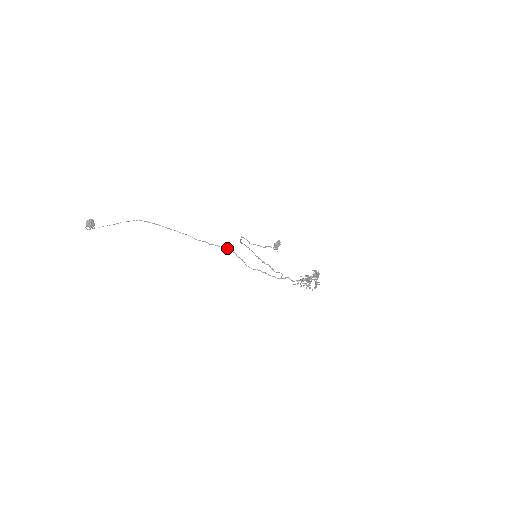
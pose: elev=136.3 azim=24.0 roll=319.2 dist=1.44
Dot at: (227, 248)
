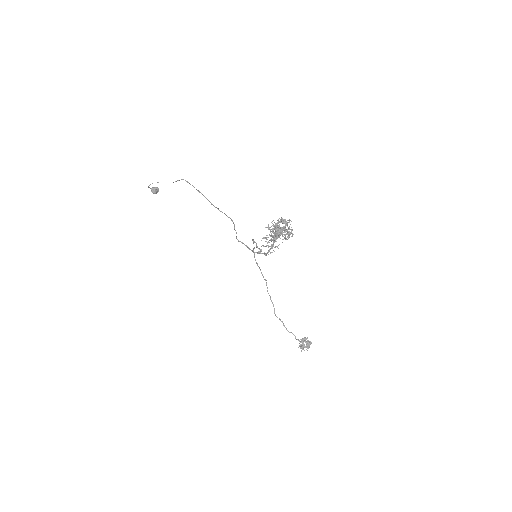
Dot at: occluded
